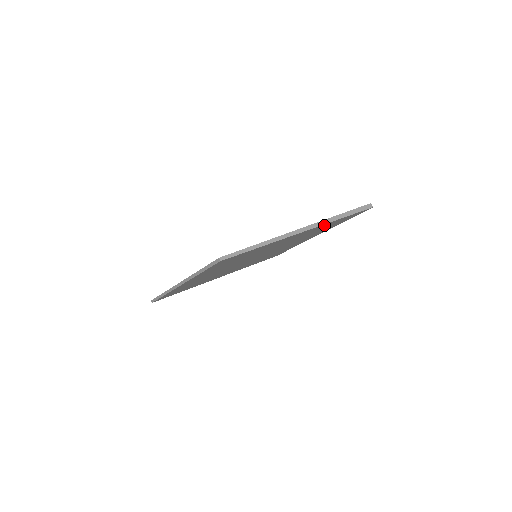
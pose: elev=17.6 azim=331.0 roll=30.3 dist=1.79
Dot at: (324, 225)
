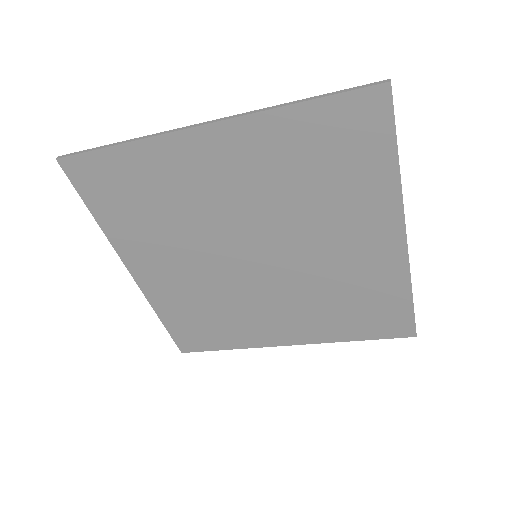
Dot at: (394, 276)
